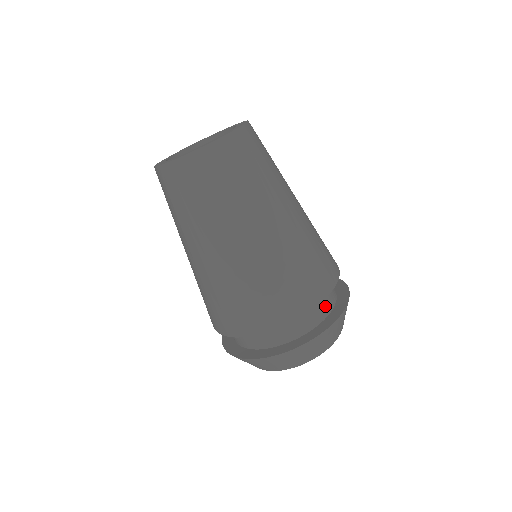
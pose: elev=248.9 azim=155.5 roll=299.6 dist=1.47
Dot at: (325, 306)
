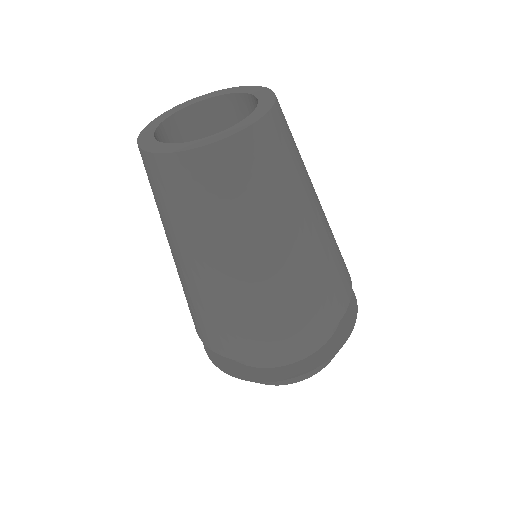
Dot at: occluded
